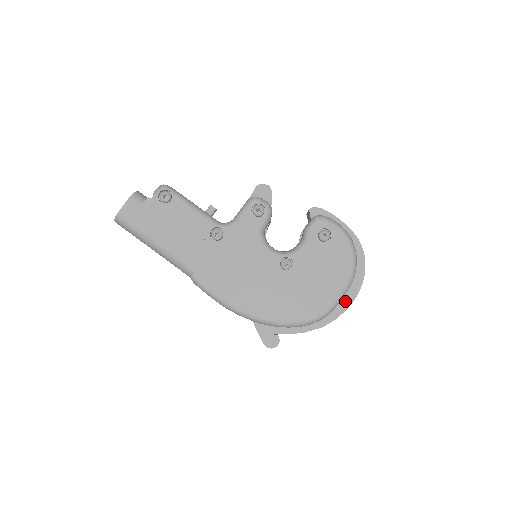
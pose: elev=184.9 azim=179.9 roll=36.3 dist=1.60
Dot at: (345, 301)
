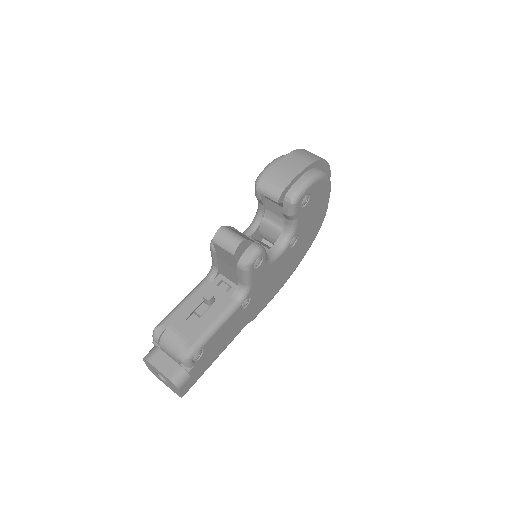
Dot at: occluded
